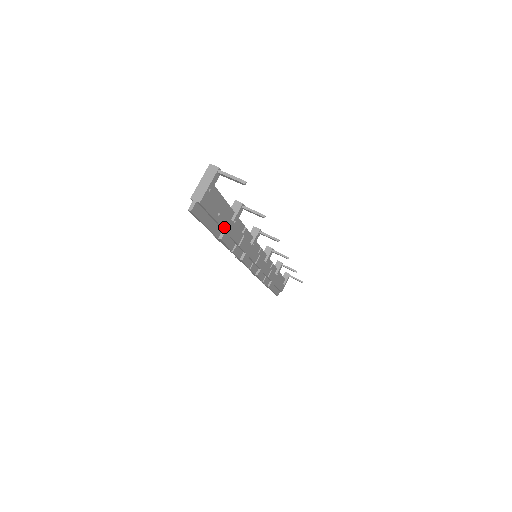
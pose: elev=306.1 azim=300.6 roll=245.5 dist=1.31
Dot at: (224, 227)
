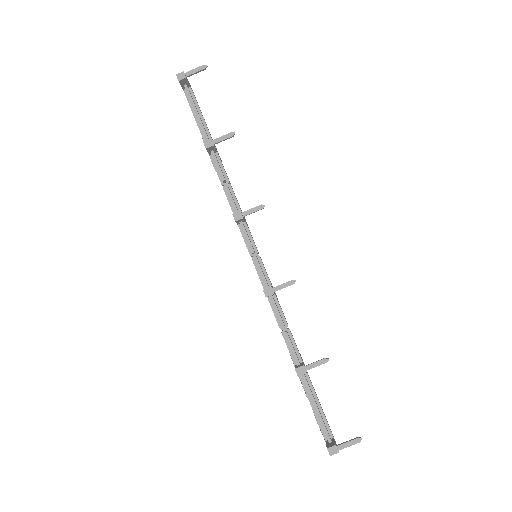
Dot at: occluded
